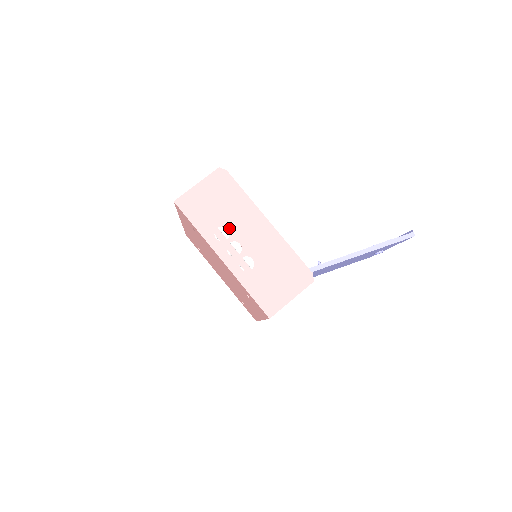
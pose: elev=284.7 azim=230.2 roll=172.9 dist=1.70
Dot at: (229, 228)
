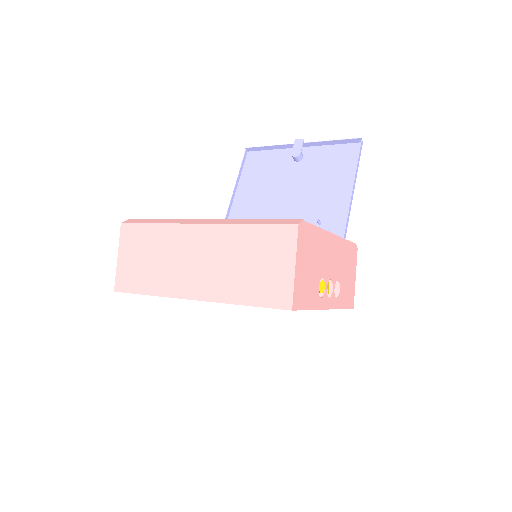
Dot at: (323, 276)
